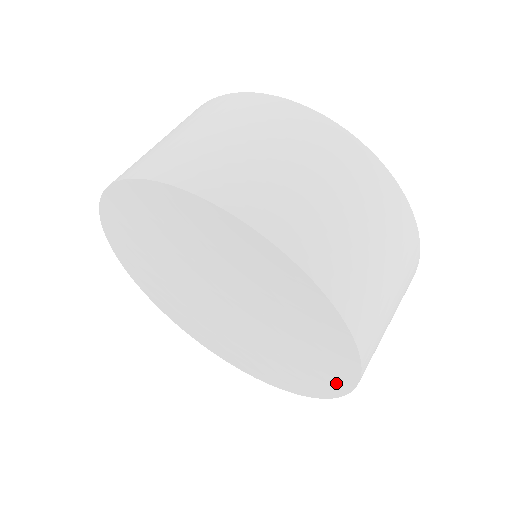
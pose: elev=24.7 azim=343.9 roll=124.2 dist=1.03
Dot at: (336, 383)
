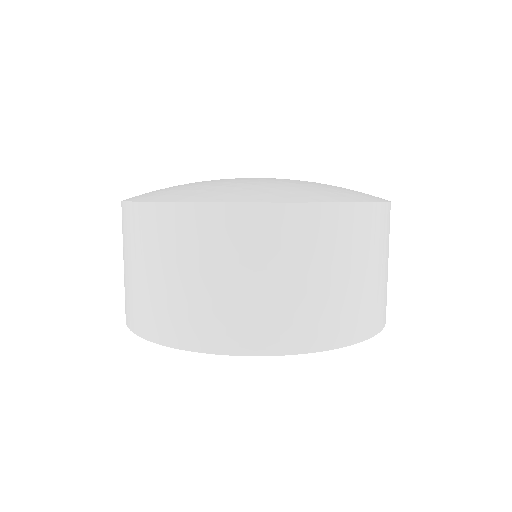
Dot at: occluded
